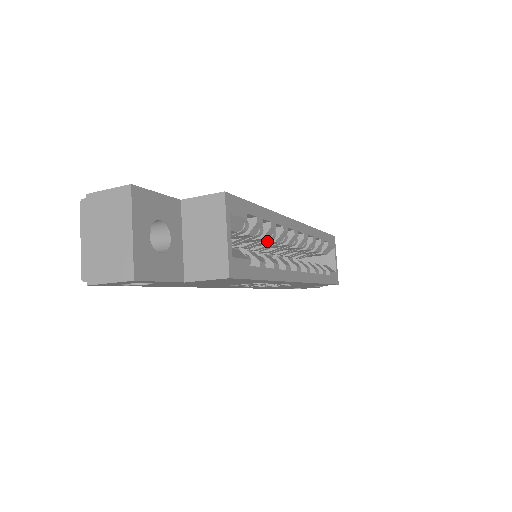
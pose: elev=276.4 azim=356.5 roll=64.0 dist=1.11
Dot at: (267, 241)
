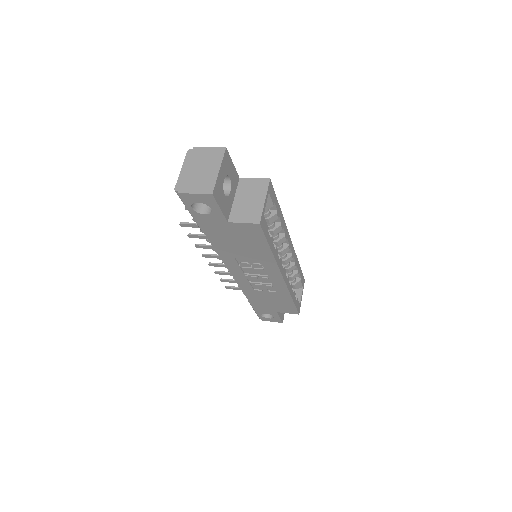
Dot at: occluded
